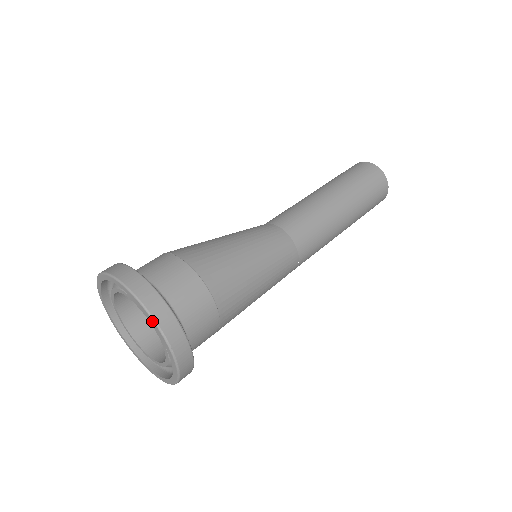
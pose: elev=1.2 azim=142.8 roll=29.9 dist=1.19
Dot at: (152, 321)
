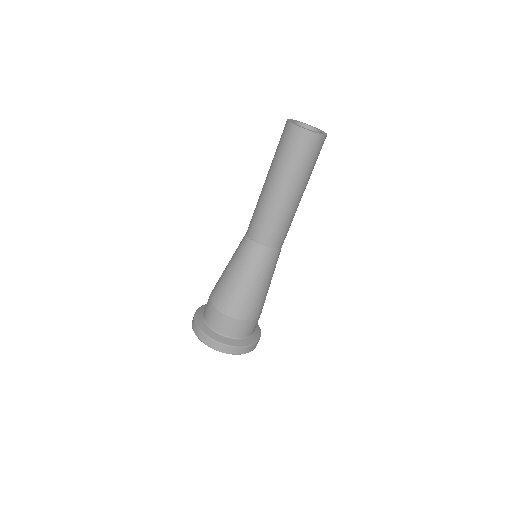
Dot at: (245, 353)
